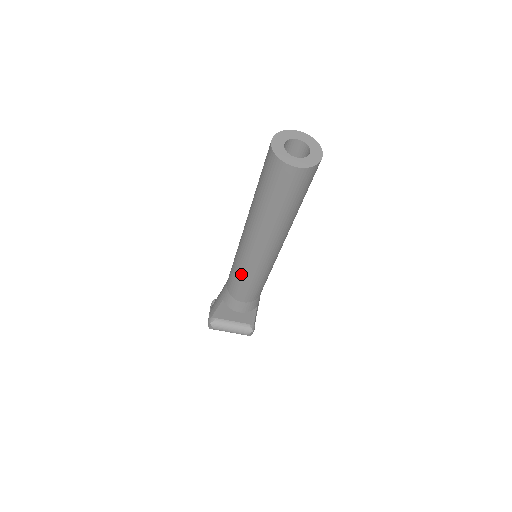
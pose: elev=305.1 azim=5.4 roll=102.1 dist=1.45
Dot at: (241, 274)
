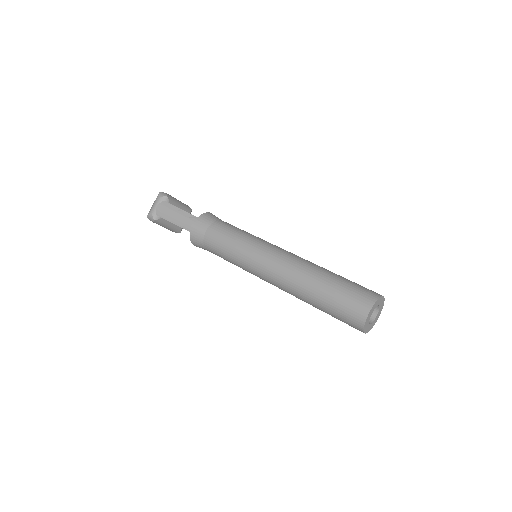
Dot at: (236, 262)
